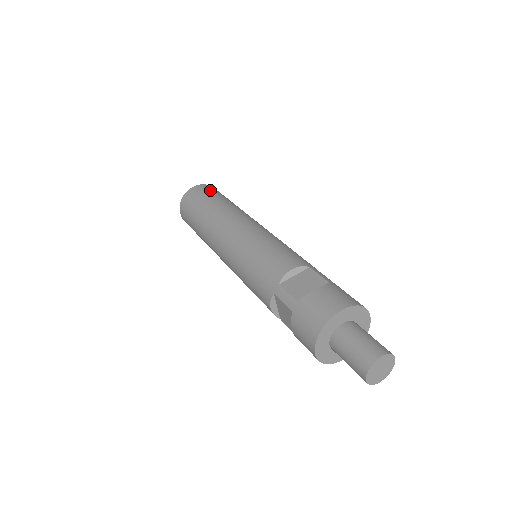
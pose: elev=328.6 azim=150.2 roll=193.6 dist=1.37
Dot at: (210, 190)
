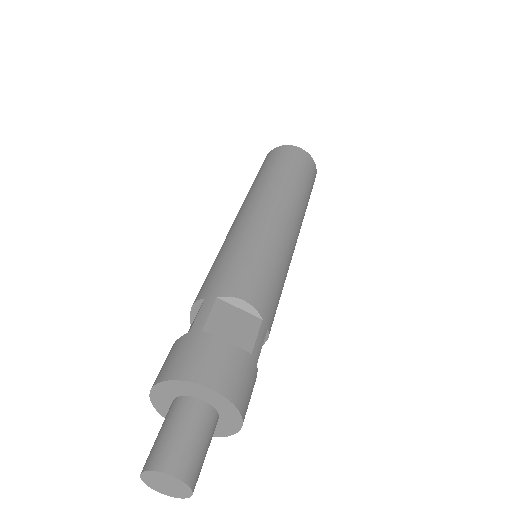
Dot at: (266, 160)
